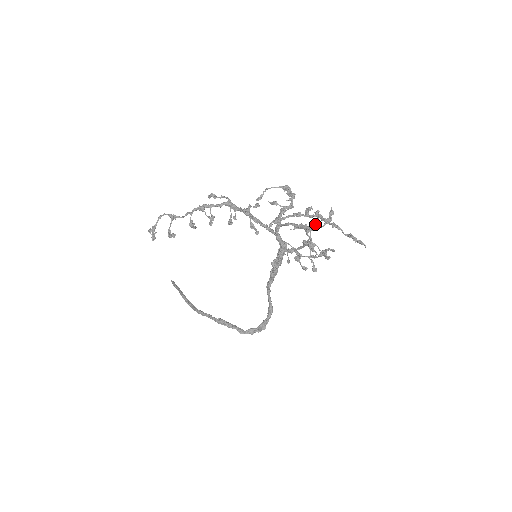
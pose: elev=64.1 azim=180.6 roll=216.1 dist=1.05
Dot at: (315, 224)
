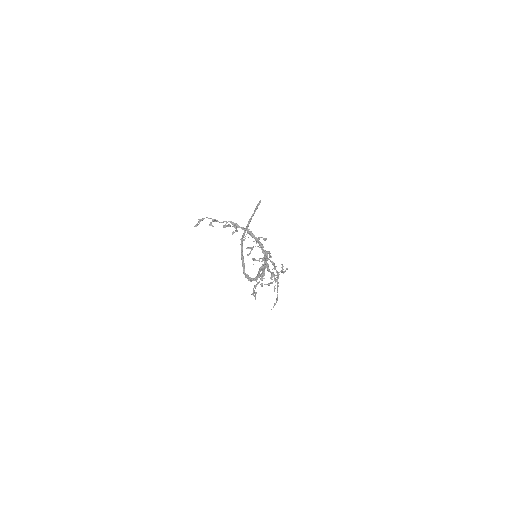
Dot at: (283, 272)
